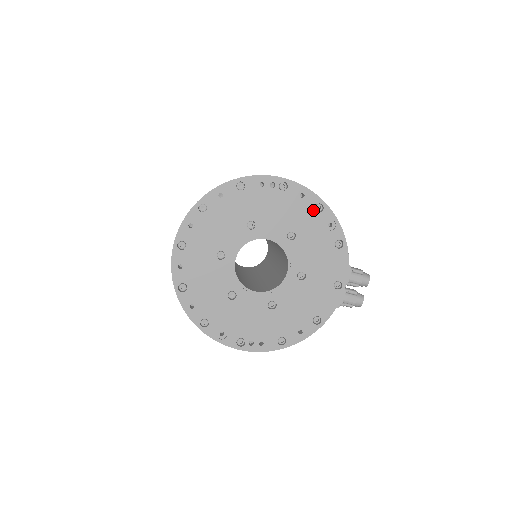
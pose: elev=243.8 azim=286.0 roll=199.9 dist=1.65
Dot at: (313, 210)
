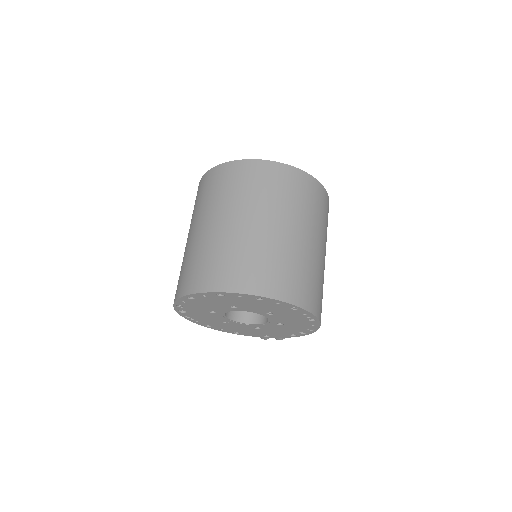
Dot at: (307, 328)
